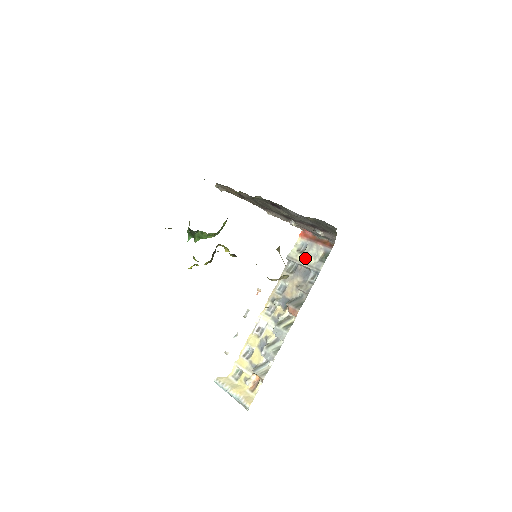
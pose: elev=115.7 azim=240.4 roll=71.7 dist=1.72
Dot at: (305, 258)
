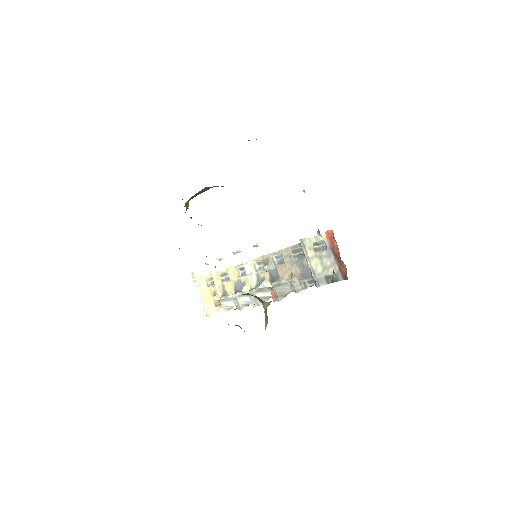
Dot at: (315, 260)
